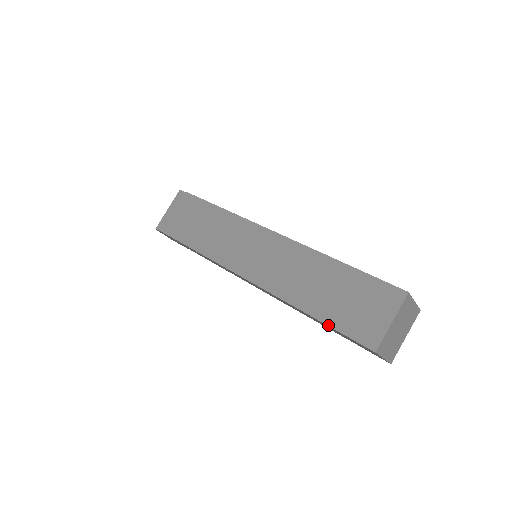
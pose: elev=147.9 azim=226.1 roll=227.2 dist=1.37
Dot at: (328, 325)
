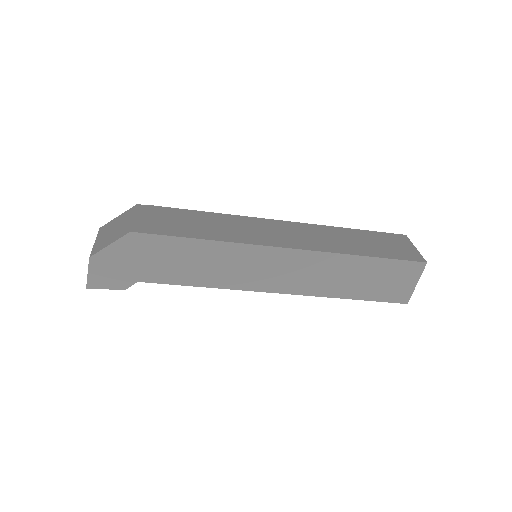
Dot at: (386, 258)
